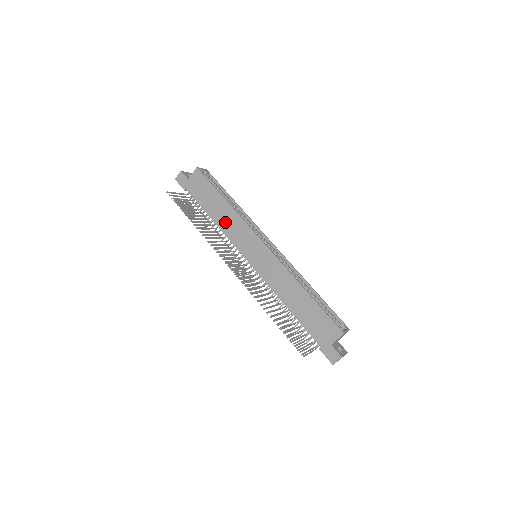
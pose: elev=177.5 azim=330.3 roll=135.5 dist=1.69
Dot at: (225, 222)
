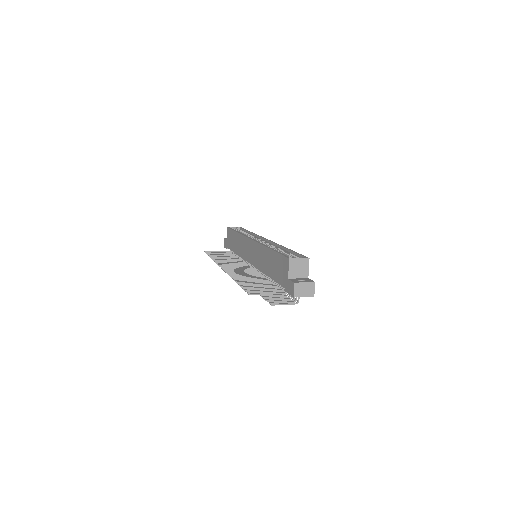
Dot at: (239, 248)
